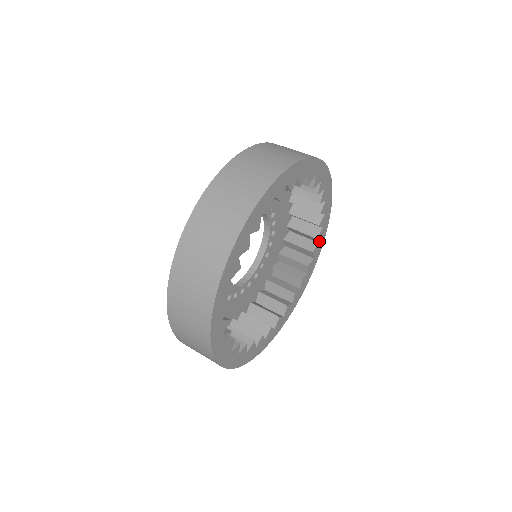
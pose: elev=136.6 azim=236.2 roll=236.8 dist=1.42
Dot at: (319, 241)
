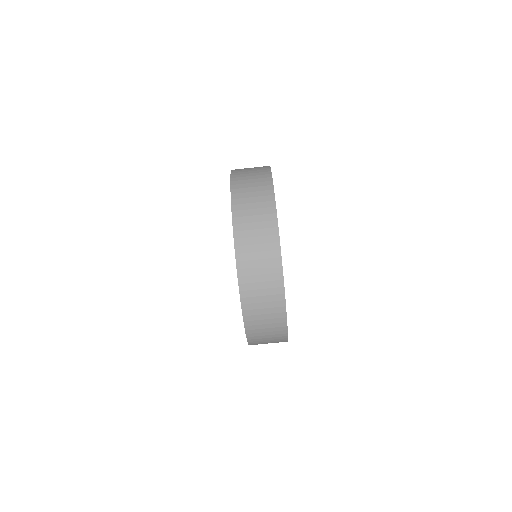
Dot at: occluded
